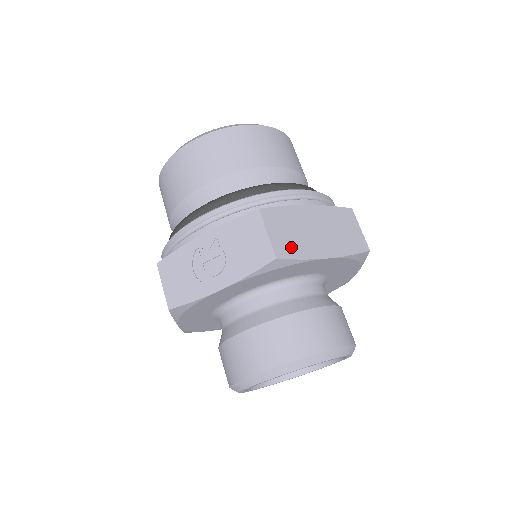
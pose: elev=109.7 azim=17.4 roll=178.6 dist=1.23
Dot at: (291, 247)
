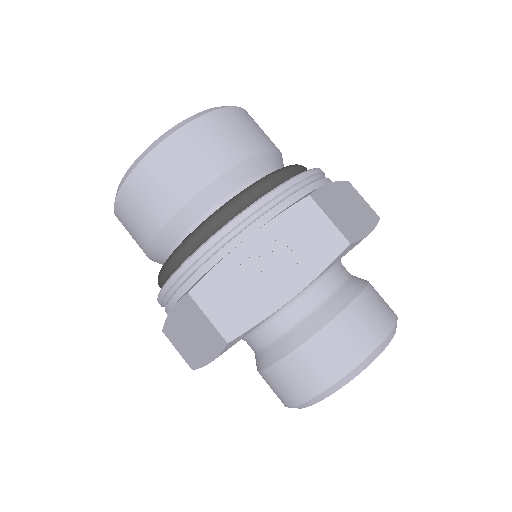
Dot at: (349, 229)
